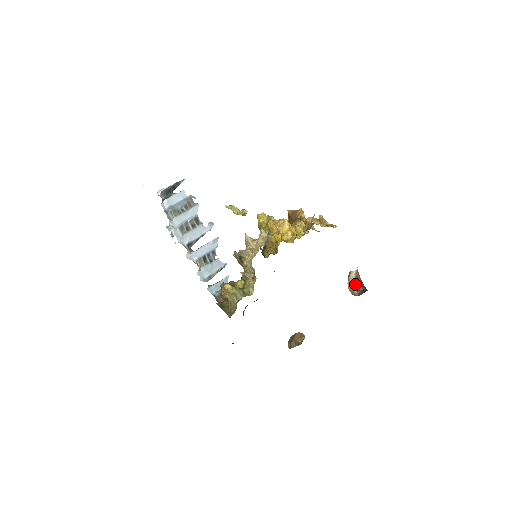
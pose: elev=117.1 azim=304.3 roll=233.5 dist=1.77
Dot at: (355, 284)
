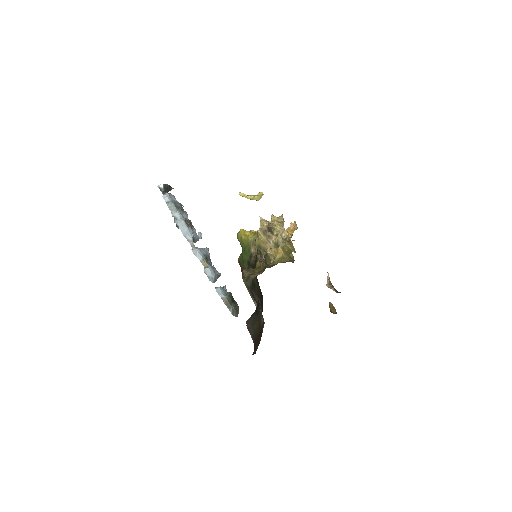
Dot at: (331, 287)
